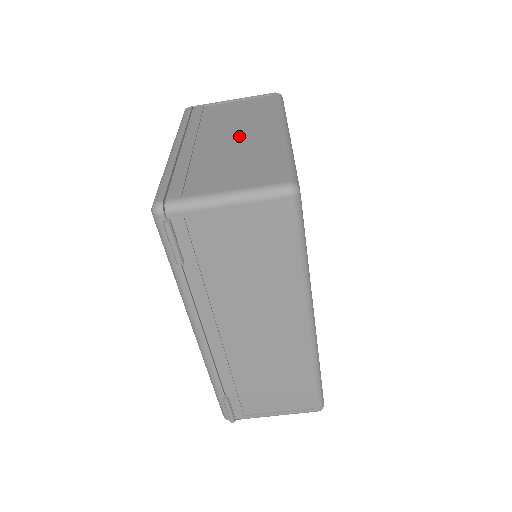
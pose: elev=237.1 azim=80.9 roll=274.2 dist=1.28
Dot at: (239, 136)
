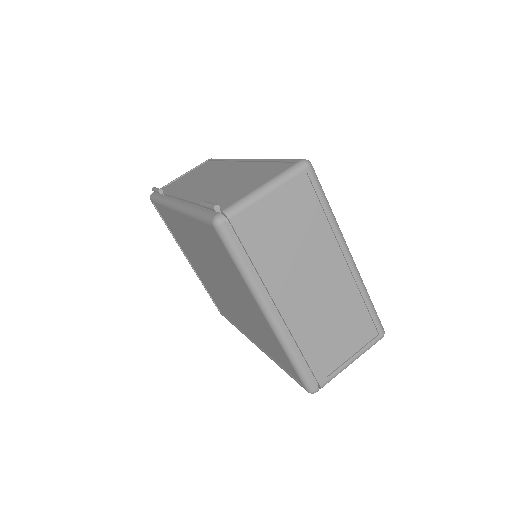
Dot at: occluded
